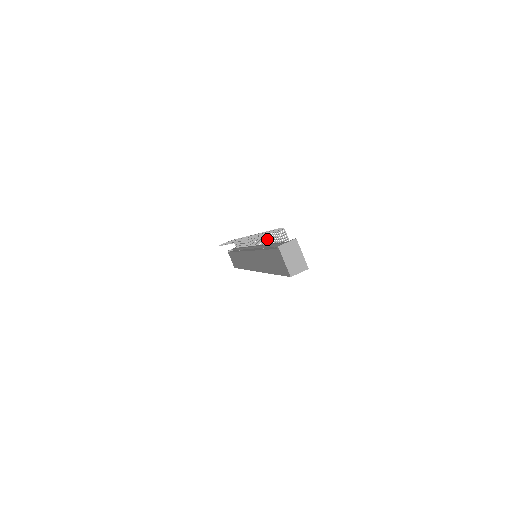
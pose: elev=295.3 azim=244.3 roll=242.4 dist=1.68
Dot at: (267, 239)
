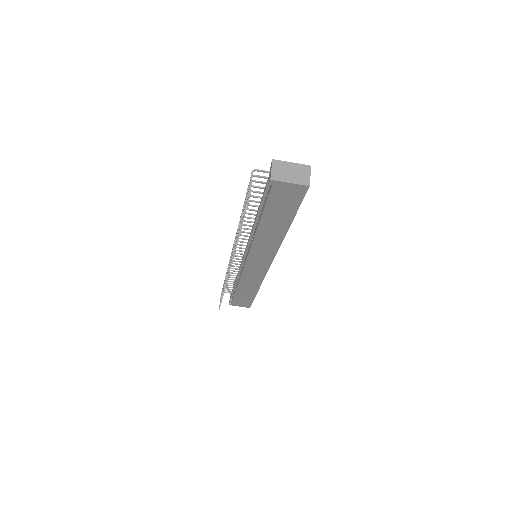
Dot at: (249, 218)
